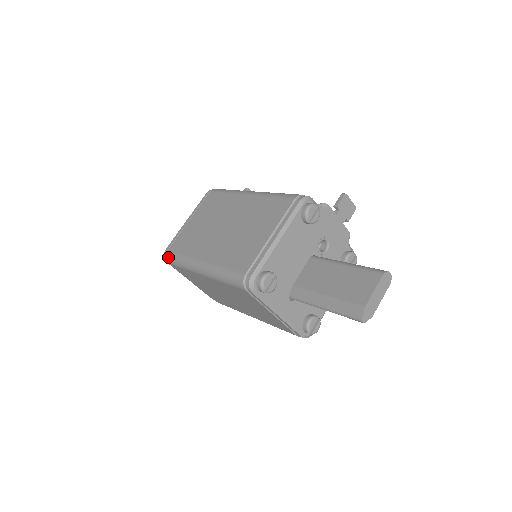
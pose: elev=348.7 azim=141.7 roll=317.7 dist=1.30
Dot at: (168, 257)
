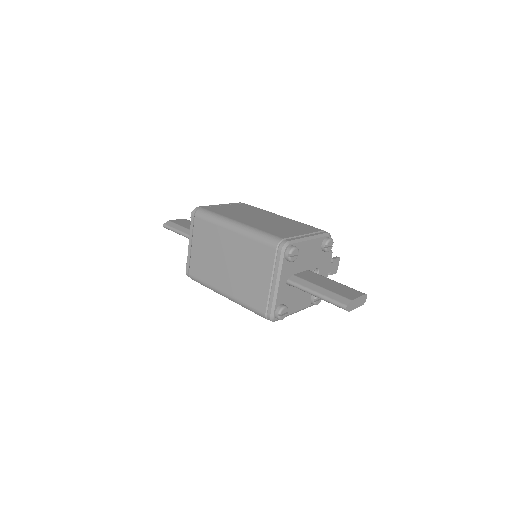
Dot at: (200, 211)
